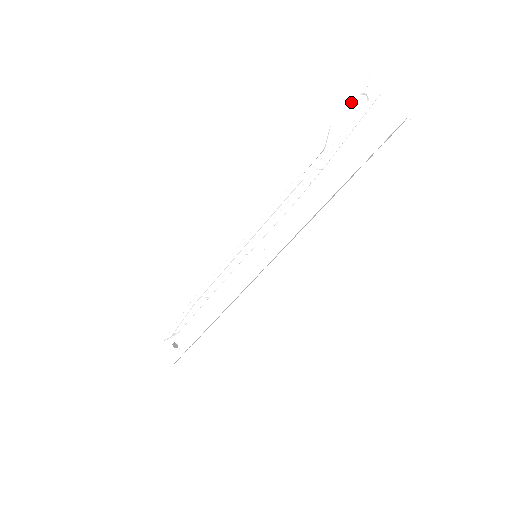
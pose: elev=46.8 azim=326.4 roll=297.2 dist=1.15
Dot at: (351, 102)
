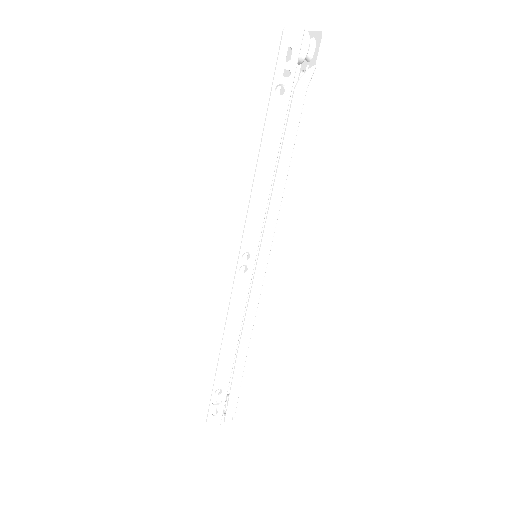
Dot at: occluded
